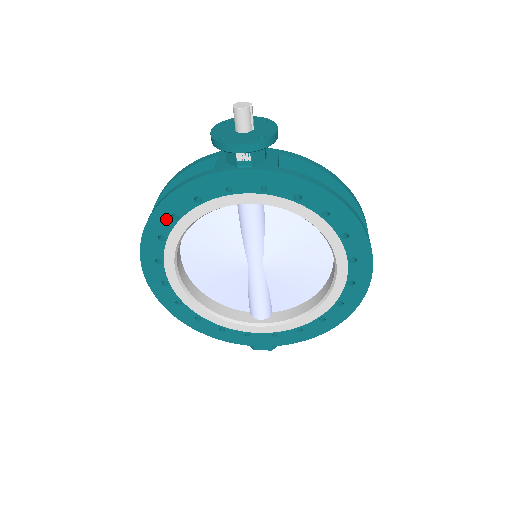
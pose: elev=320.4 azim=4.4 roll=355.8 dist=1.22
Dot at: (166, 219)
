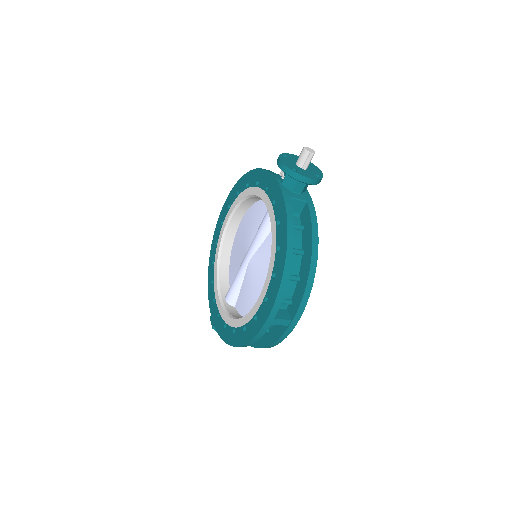
Dot at: (245, 183)
